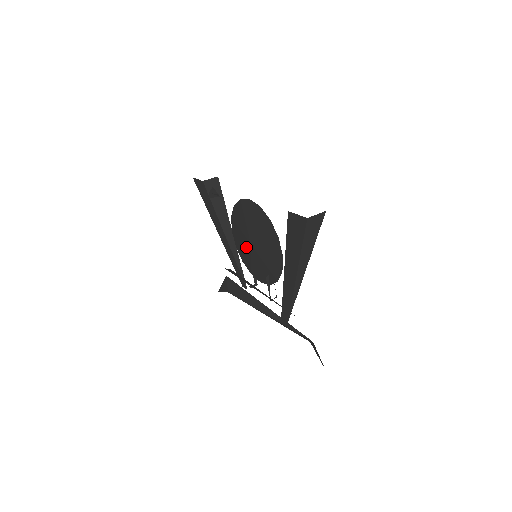
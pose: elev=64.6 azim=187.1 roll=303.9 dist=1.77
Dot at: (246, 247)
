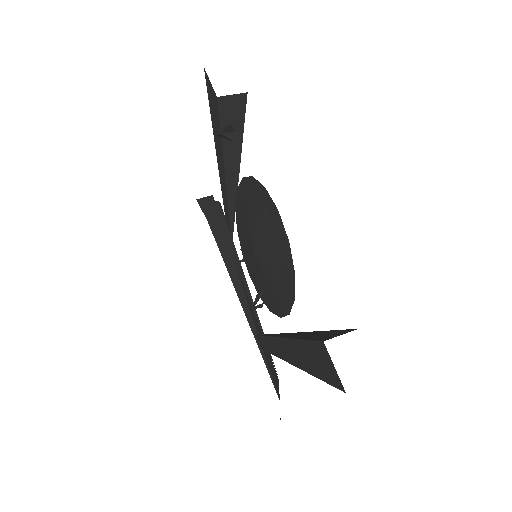
Dot at: (247, 237)
